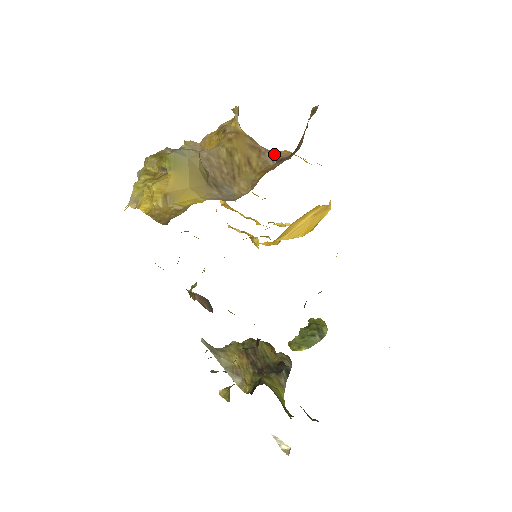
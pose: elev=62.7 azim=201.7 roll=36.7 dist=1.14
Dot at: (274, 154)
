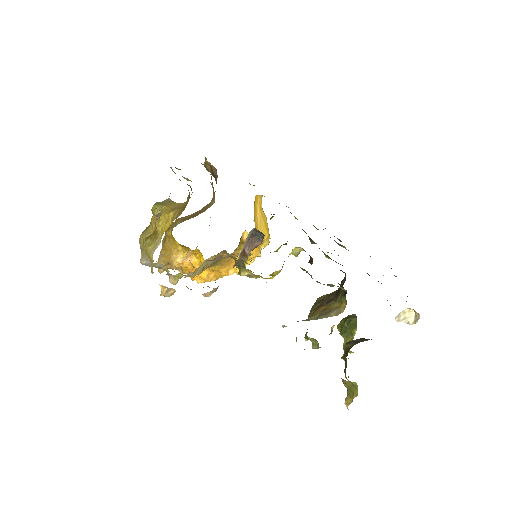
Dot at: (207, 204)
